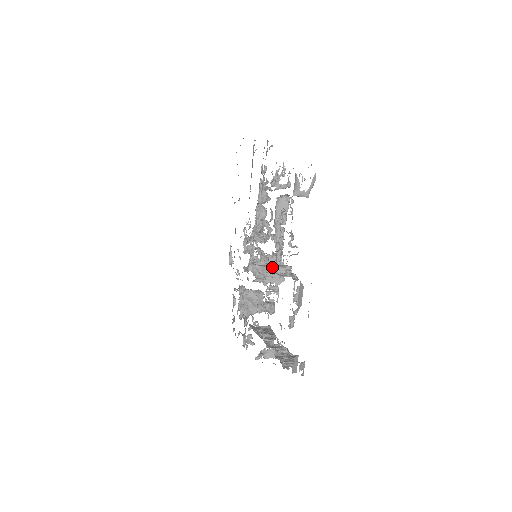
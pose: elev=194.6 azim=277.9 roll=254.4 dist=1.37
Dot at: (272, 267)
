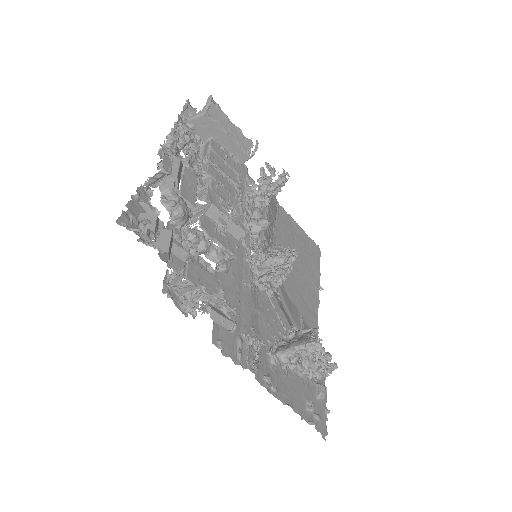
Dot at: (283, 264)
